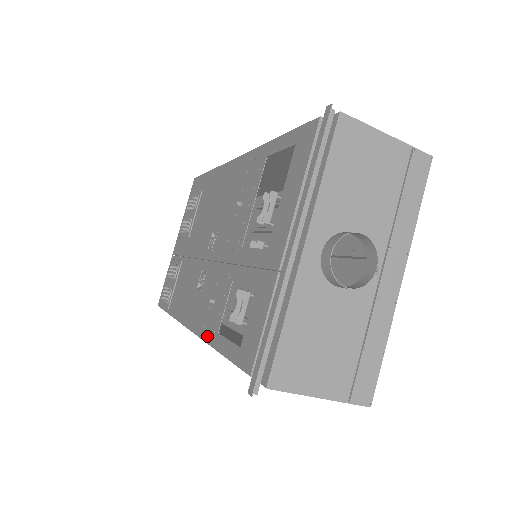
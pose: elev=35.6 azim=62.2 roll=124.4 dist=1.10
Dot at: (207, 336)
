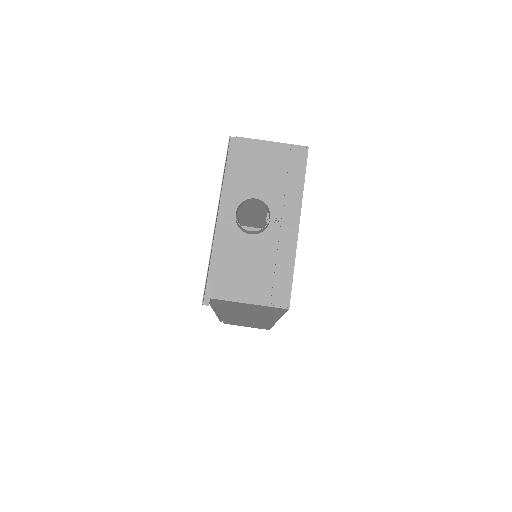
Dot at: occluded
